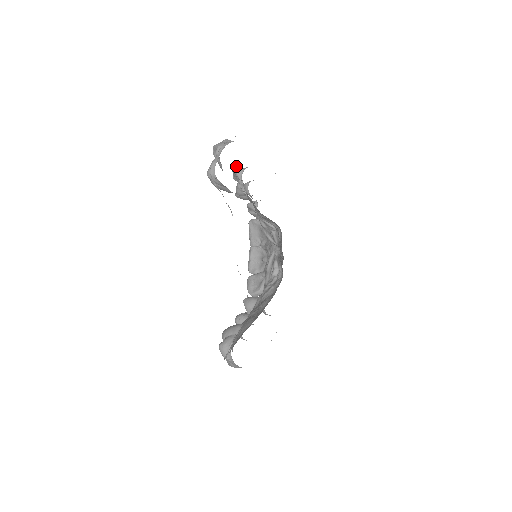
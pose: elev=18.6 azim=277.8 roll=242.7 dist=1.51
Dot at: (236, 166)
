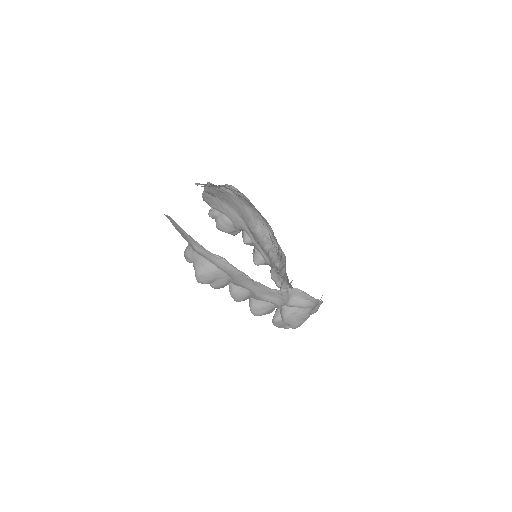
Dot at: occluded
